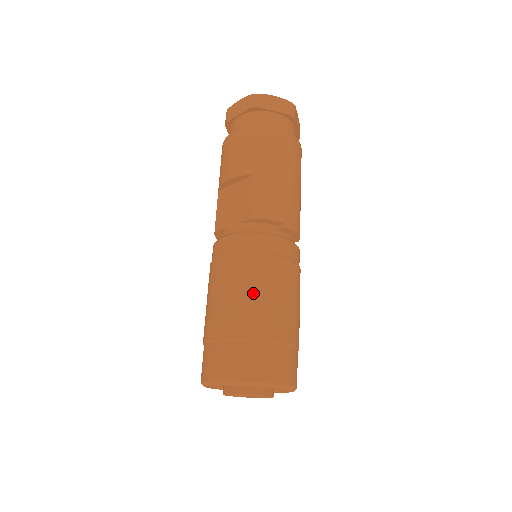
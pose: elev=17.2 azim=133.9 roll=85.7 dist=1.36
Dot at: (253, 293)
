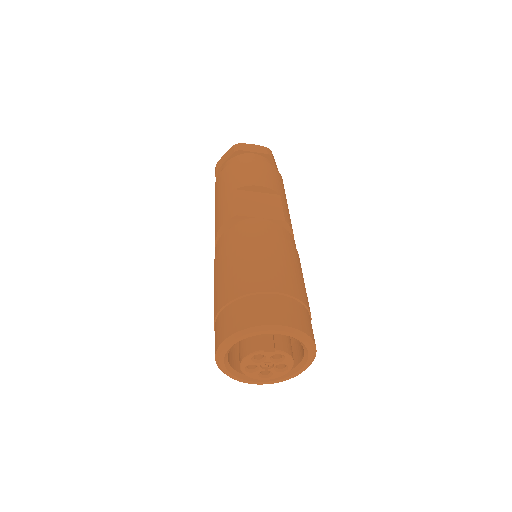
Dot at: (299, 272)
